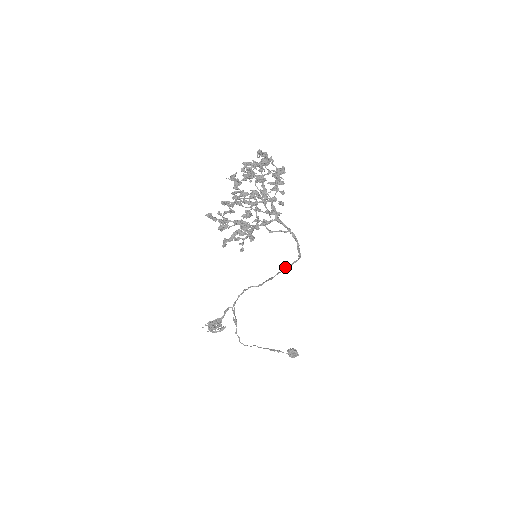
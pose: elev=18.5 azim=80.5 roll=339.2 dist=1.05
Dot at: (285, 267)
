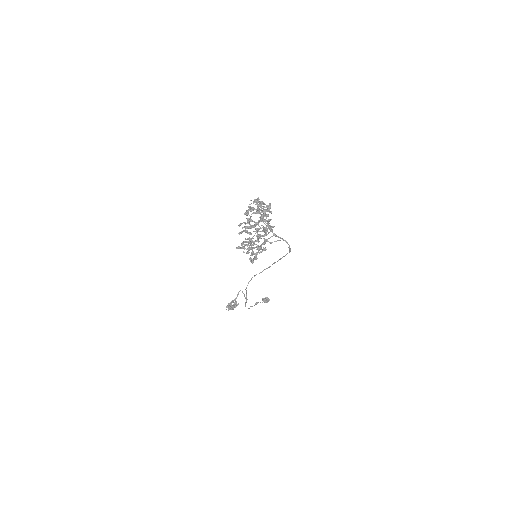
Dot at: (280, 259)
